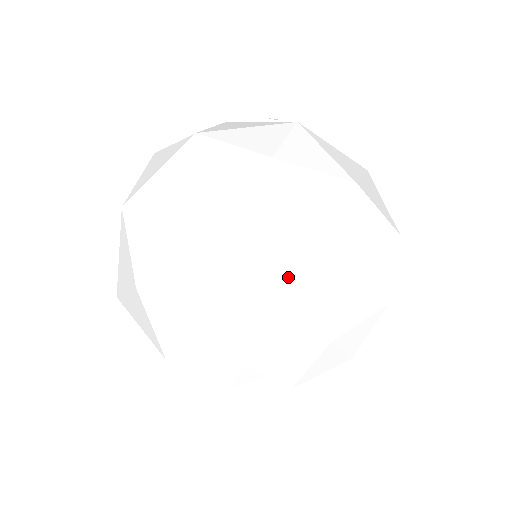
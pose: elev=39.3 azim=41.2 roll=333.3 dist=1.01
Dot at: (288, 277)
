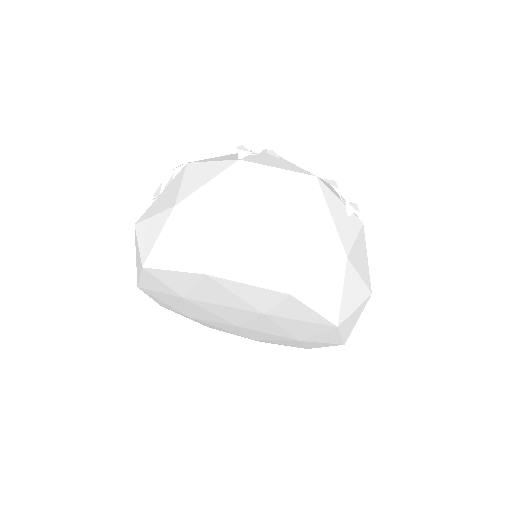
Dot at: (247, 322)
